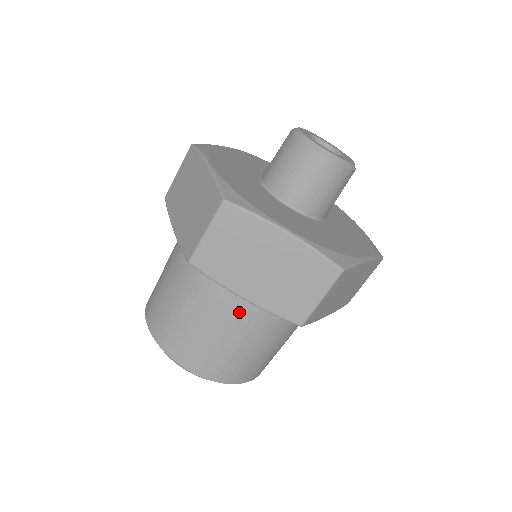
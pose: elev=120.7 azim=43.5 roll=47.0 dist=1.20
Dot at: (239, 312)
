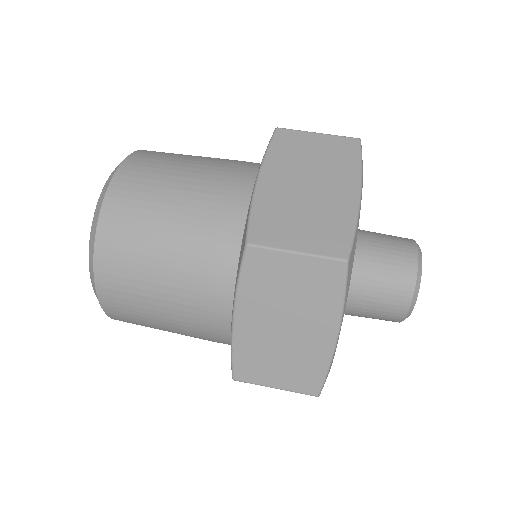
Dot at: (223, 197)
